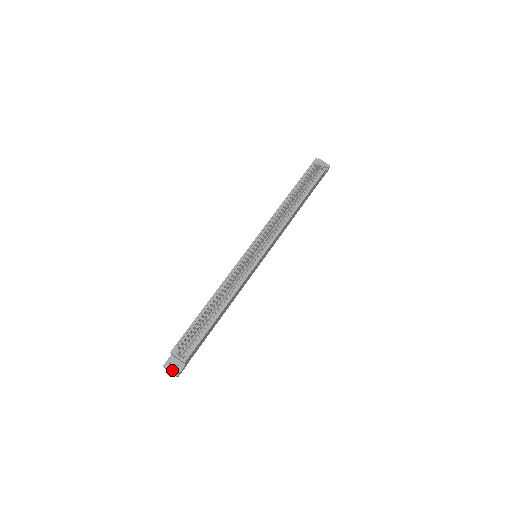
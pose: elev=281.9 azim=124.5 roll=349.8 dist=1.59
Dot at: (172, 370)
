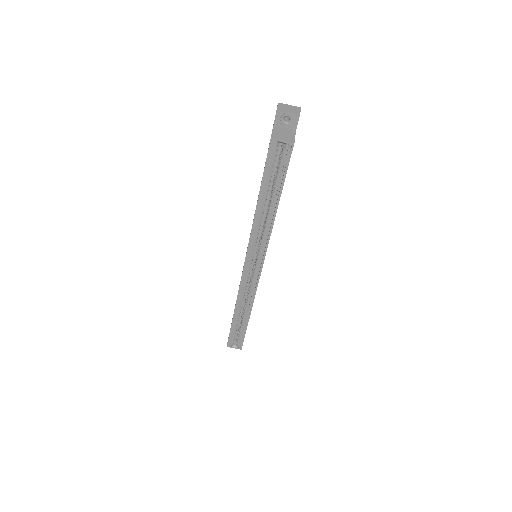
Dot at: occluded
